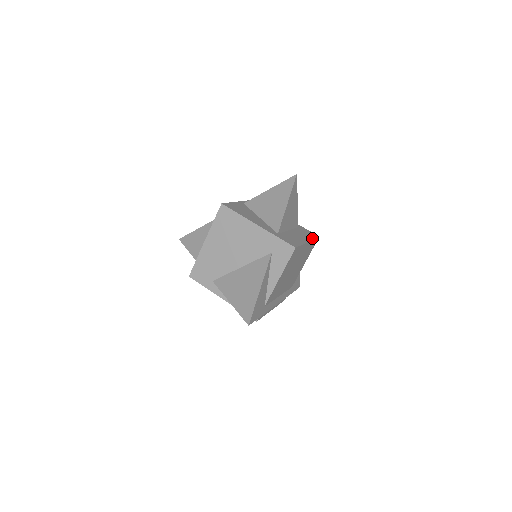
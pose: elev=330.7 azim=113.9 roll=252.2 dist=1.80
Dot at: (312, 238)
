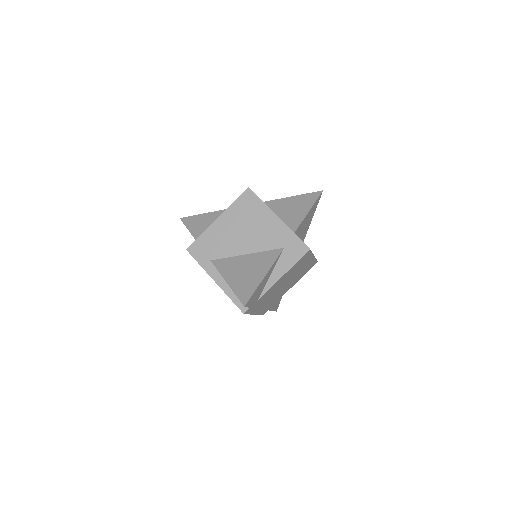
Dot at: occluded
